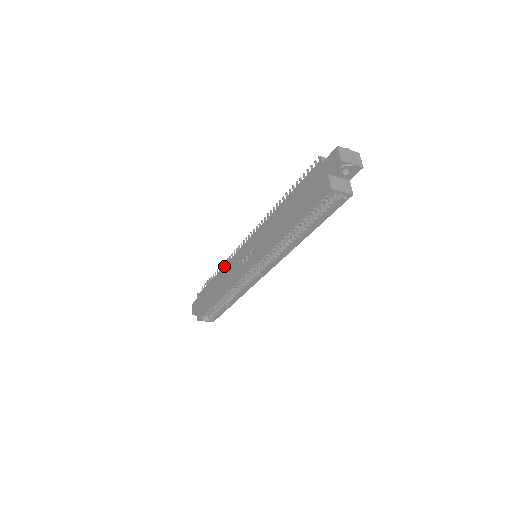
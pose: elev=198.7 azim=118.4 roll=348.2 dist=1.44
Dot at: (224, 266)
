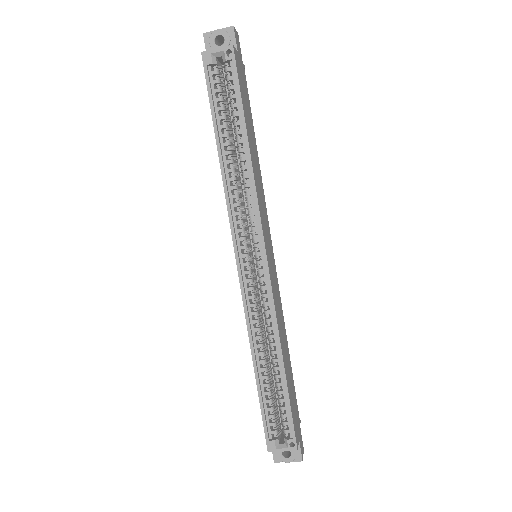
Dot at: occluded
